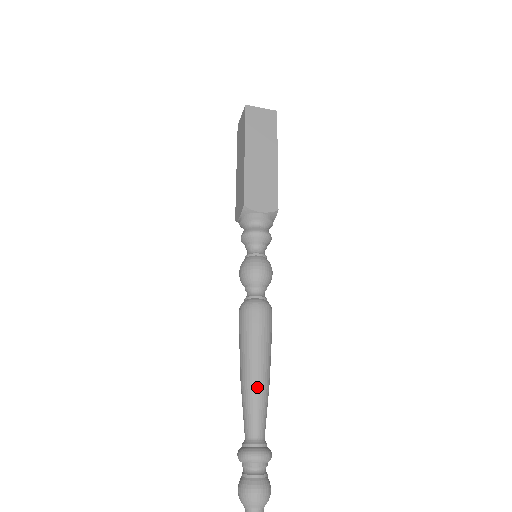
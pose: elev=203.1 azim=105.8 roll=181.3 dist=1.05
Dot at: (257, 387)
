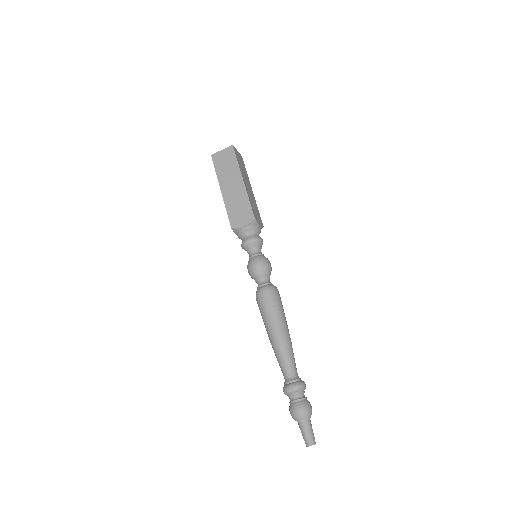
Dot at: (291, 342)
